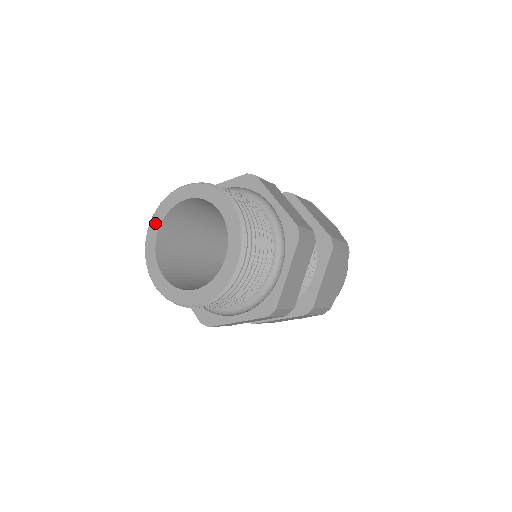
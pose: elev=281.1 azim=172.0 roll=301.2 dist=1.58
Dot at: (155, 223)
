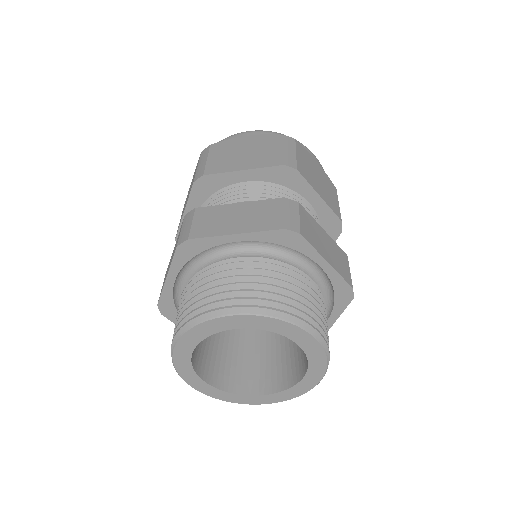
Dot at: (187, 344)
